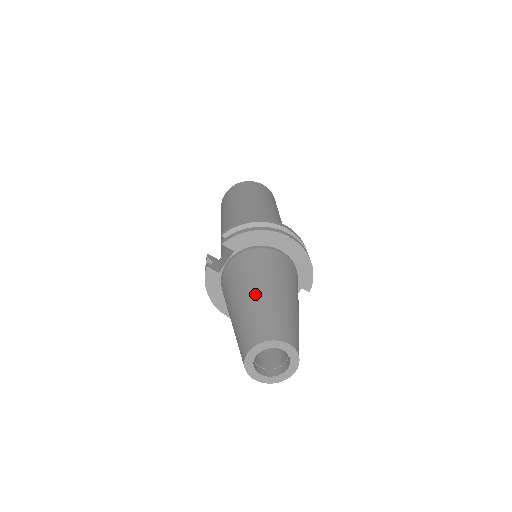
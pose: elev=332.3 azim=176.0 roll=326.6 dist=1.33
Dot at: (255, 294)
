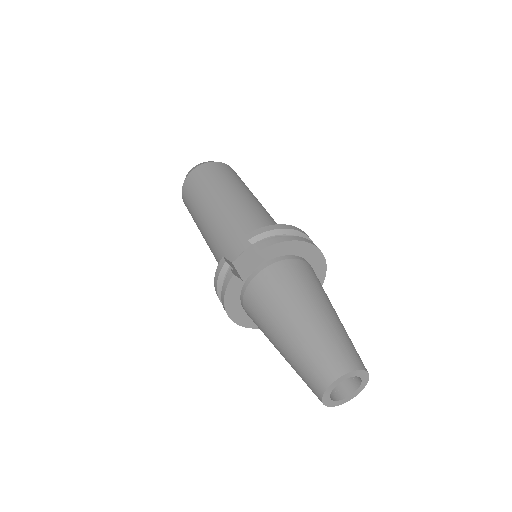
Dot at: (315, 316)
